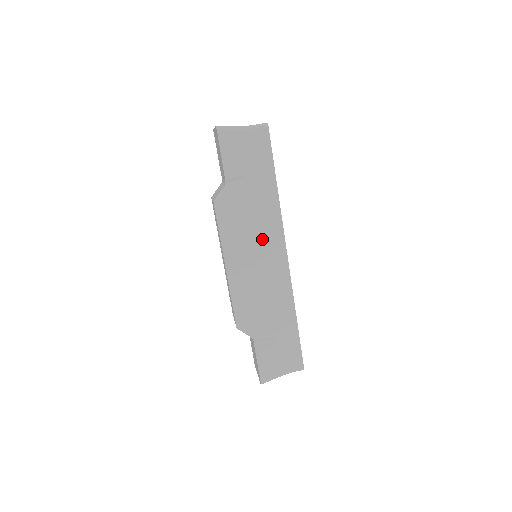
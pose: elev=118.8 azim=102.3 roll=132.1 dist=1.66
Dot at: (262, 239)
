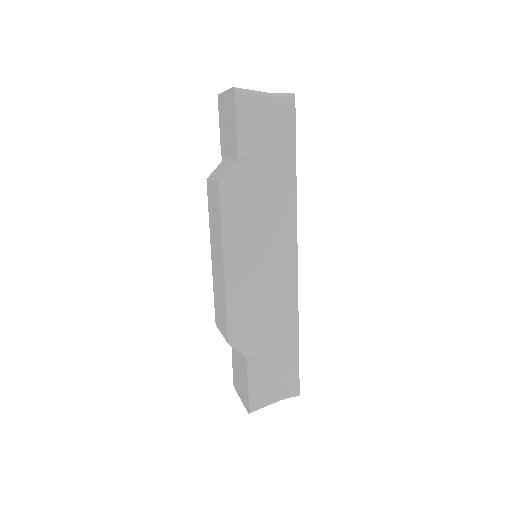
Dot at: (271, 235)
